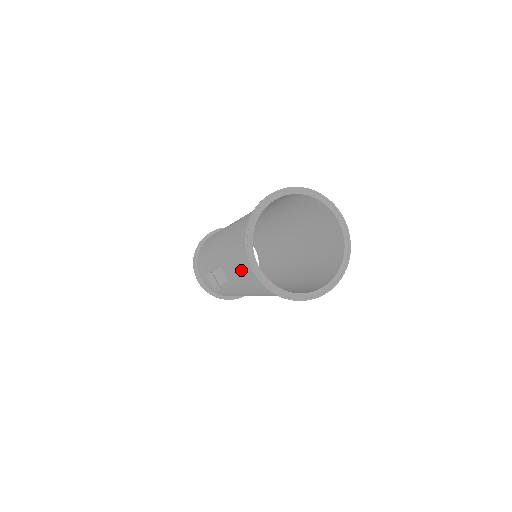
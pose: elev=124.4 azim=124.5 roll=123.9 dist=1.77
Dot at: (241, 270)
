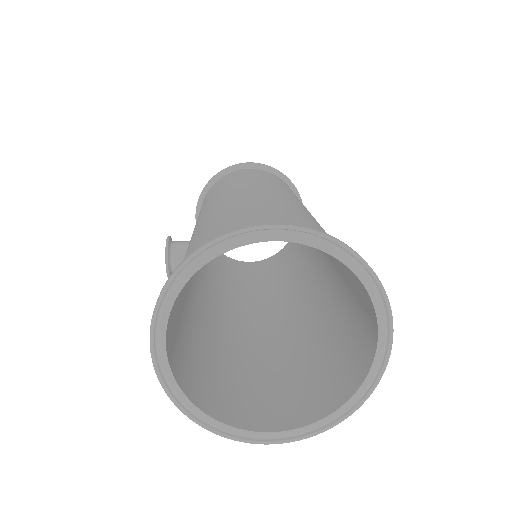
Dot at: occluded
